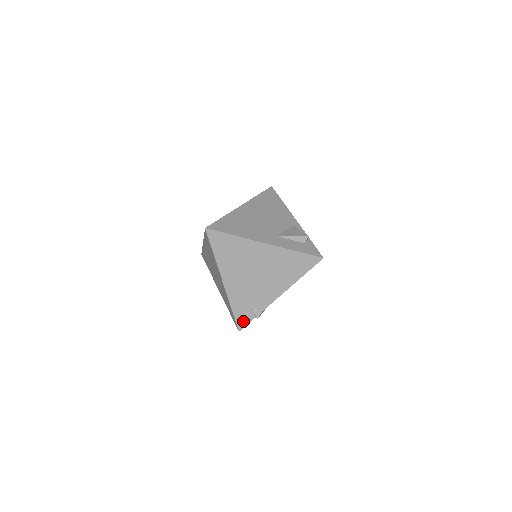
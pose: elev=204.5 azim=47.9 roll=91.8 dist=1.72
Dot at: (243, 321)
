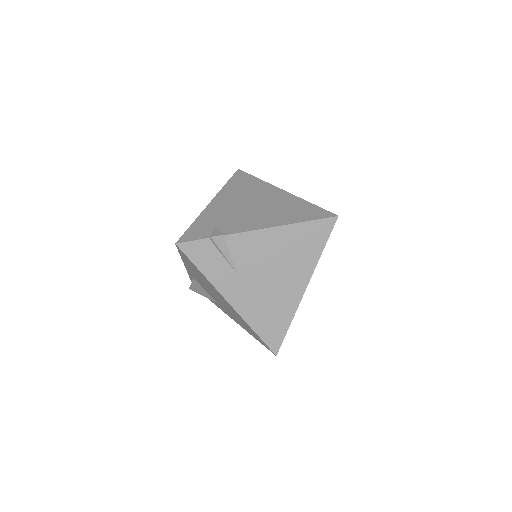
Dot at: (192, 236)
